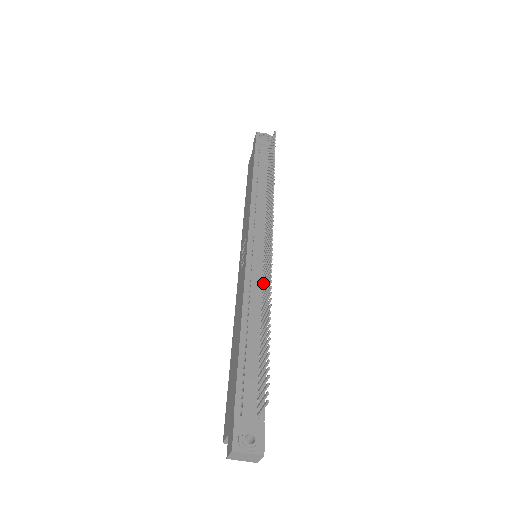
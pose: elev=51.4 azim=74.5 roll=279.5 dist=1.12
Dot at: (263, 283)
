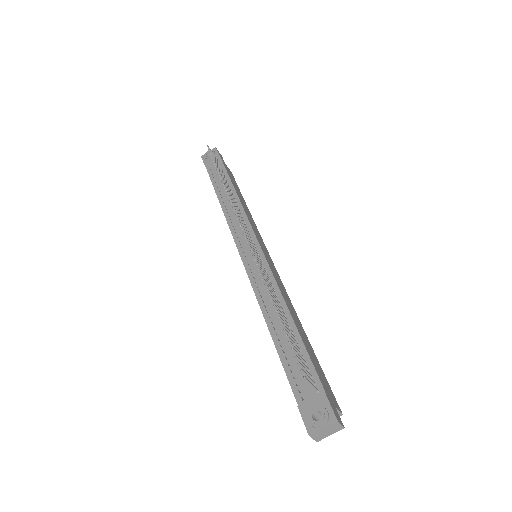
Dot at: occluded
